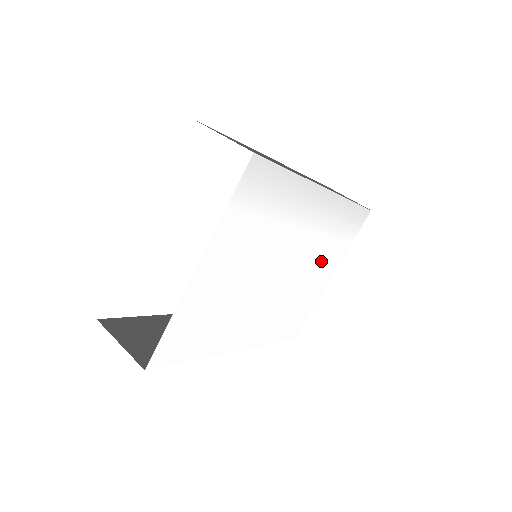
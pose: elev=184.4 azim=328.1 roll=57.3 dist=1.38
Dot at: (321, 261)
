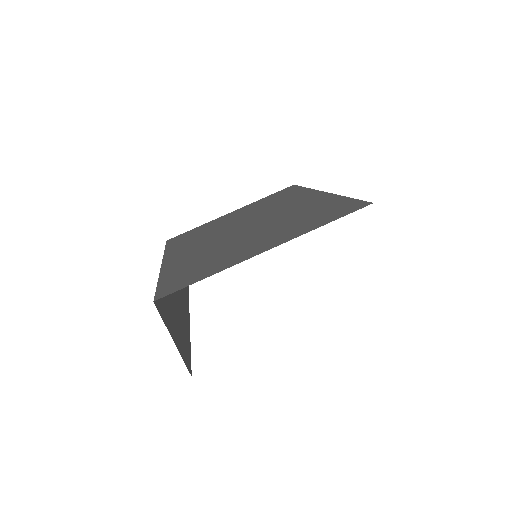
Dot at: occluded
